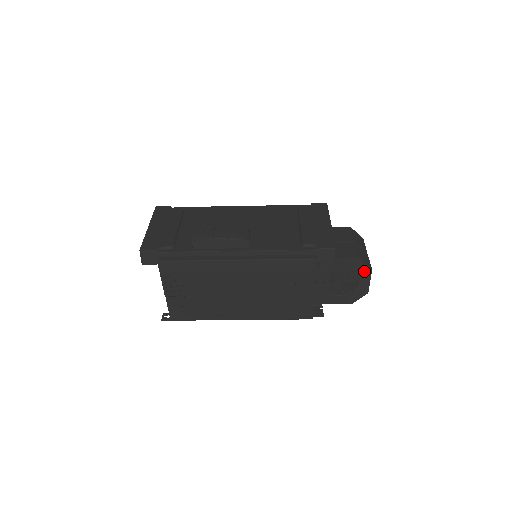
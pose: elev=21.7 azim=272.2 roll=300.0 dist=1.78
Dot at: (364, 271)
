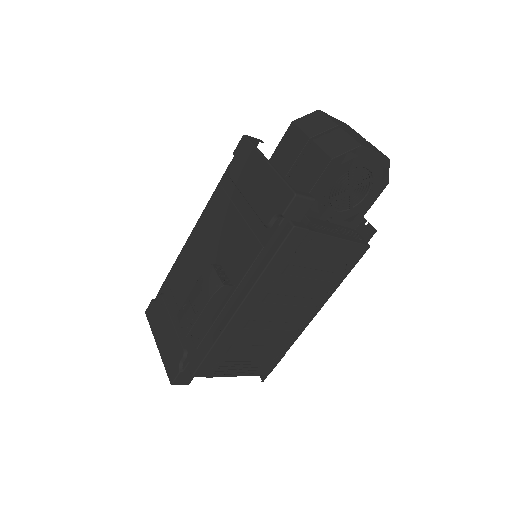
Dot at: (356, 157)
